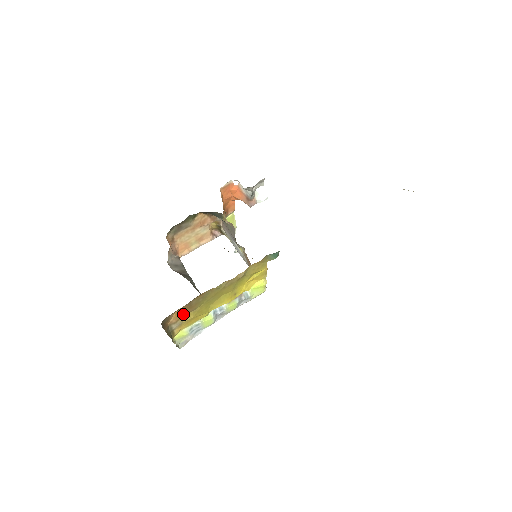
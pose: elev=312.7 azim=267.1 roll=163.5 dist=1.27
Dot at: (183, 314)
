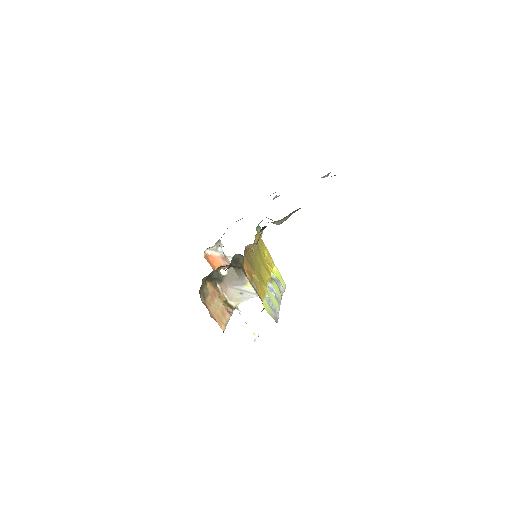
Dot at: (250, 275)
